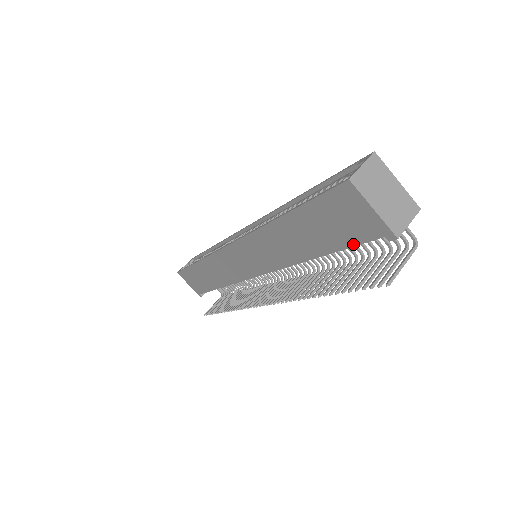
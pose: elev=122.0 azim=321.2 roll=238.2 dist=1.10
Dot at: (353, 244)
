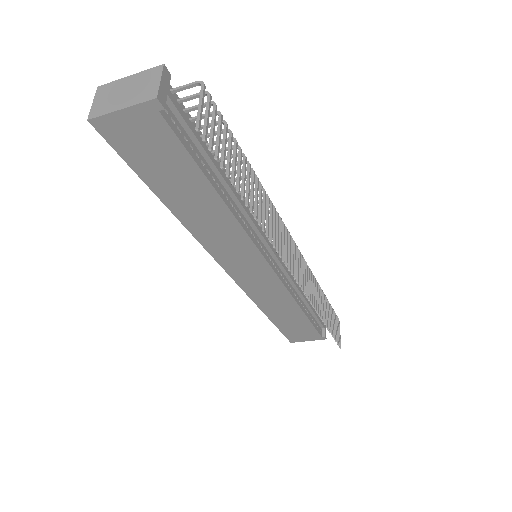
Dot at: (182, 148)
